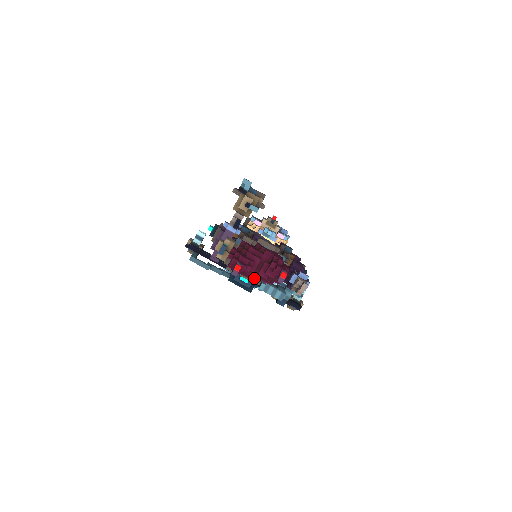
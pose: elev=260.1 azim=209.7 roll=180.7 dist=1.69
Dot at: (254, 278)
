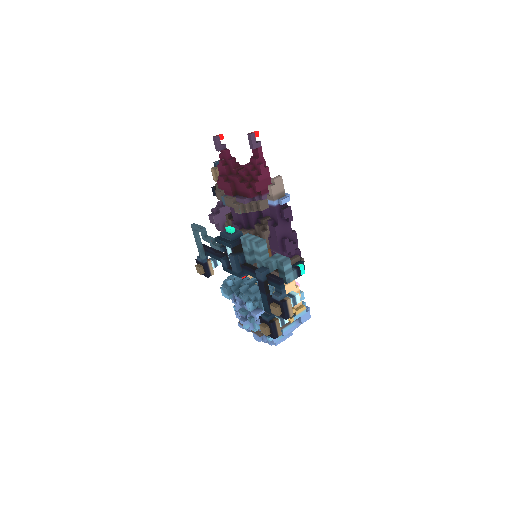
Dot at: (236, 197)
